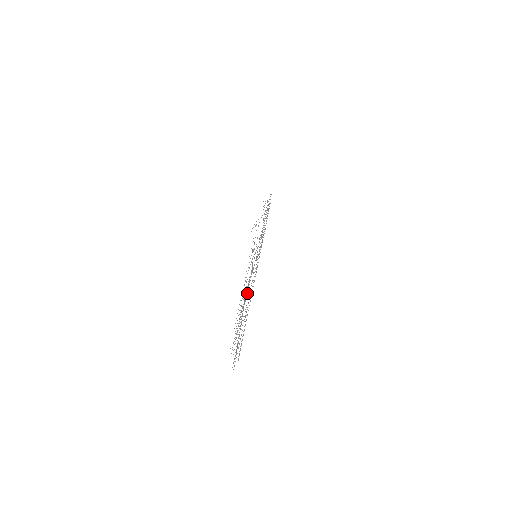
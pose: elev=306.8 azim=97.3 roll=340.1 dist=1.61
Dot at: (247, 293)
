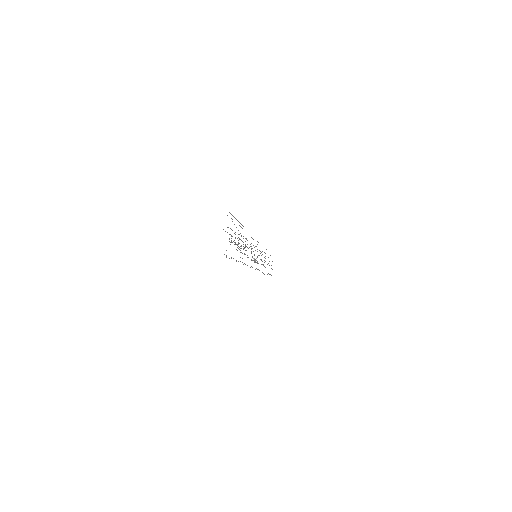
Dot at: occluded
